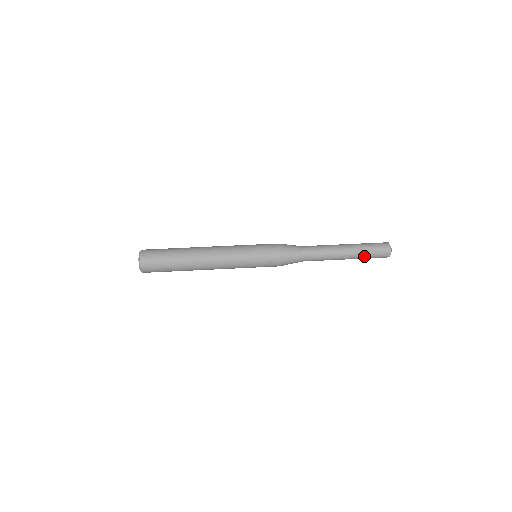
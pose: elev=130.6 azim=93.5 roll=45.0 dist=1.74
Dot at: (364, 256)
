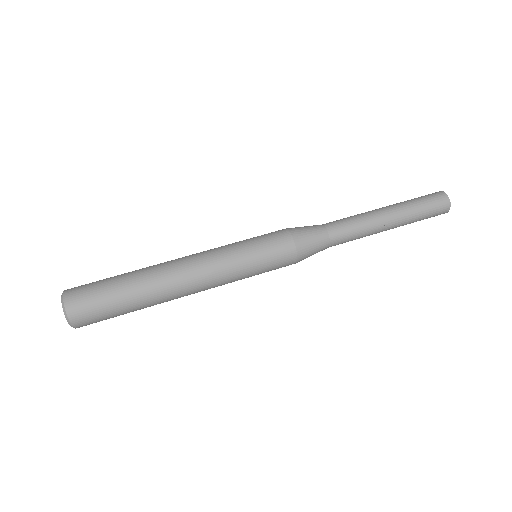
Dot at: (414, 210)
